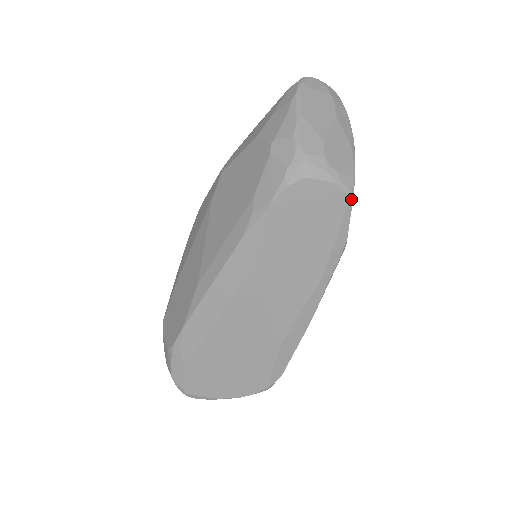
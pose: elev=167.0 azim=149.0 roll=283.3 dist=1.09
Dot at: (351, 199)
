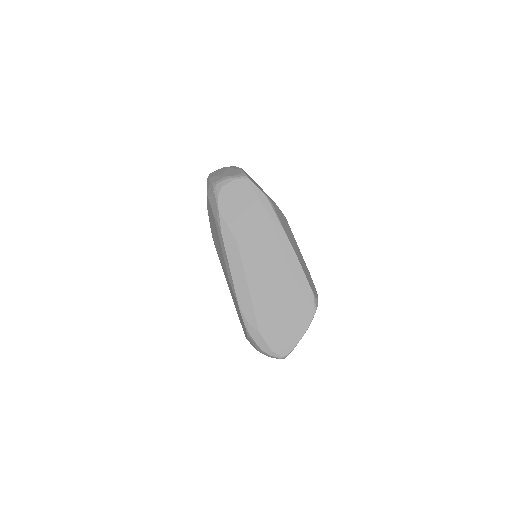
Dot at: (248, 179)
